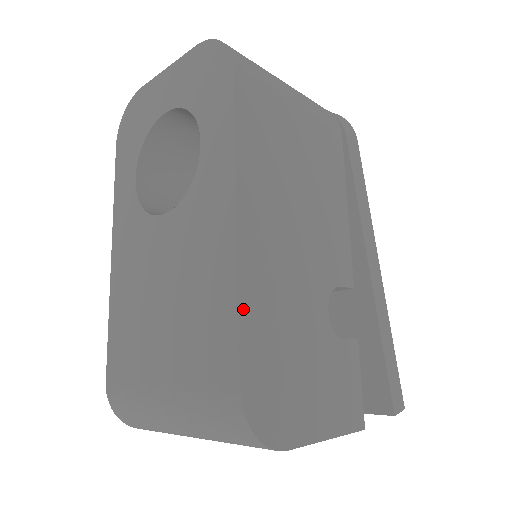
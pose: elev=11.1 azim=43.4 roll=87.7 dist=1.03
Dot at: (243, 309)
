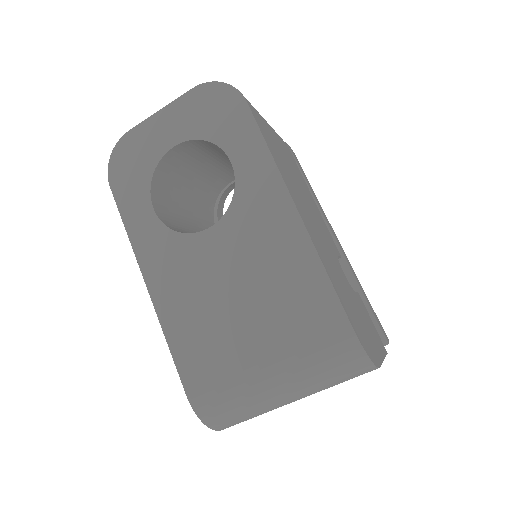
Dot at: (327, 272)
